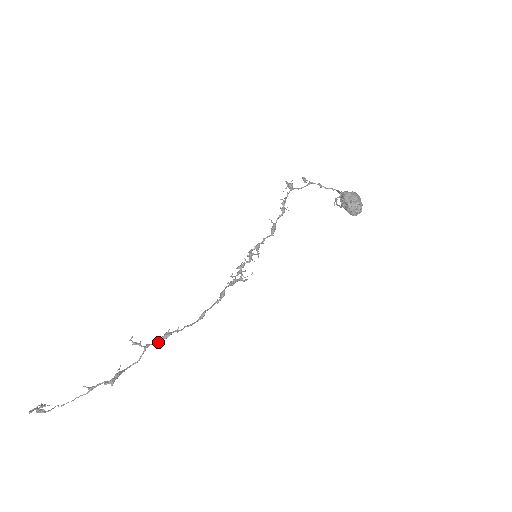
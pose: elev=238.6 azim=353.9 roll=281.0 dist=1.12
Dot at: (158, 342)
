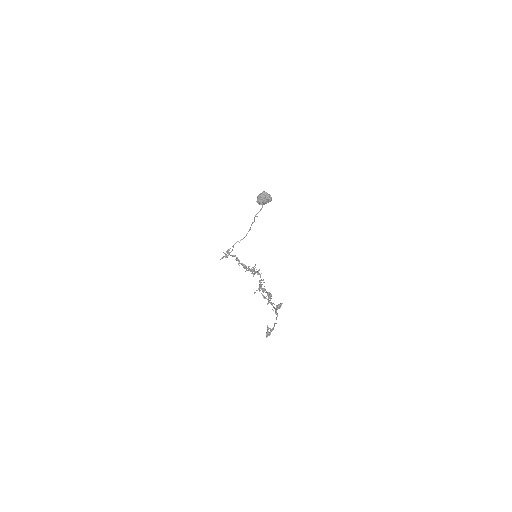
Dot at: (270, 299)
